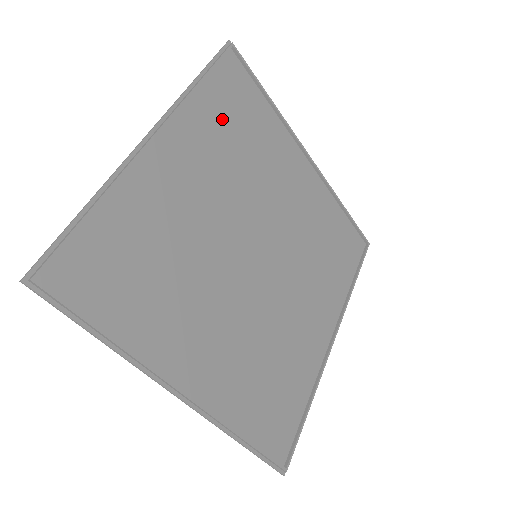
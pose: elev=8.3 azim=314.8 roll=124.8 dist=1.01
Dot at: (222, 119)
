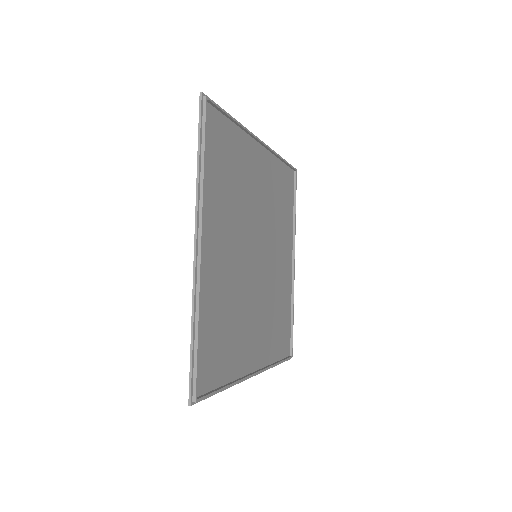
Dot at: (219, 177)
